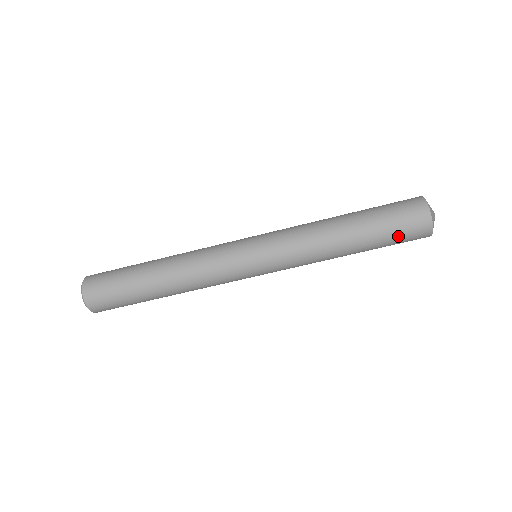
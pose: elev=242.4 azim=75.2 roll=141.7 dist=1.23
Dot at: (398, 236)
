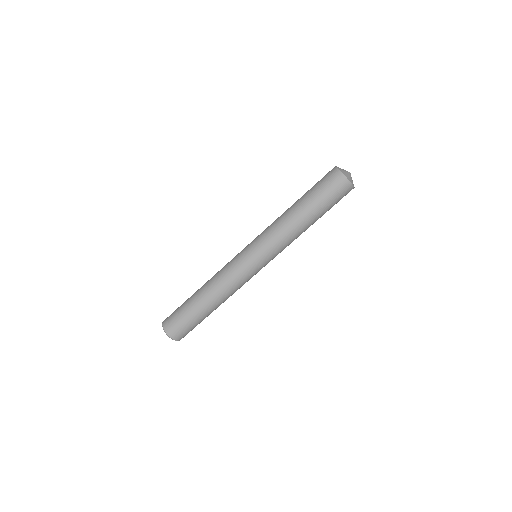
Dot at: (328, 194)
